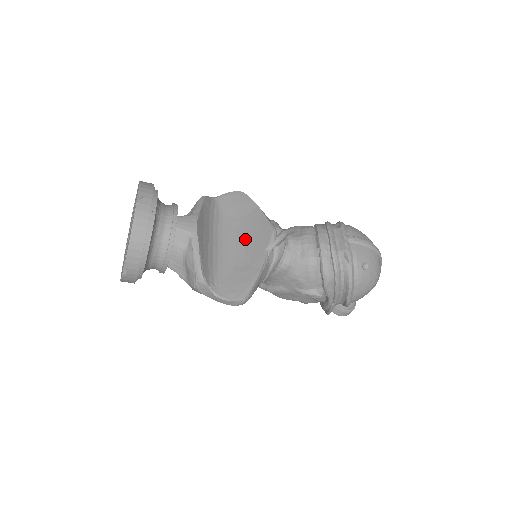
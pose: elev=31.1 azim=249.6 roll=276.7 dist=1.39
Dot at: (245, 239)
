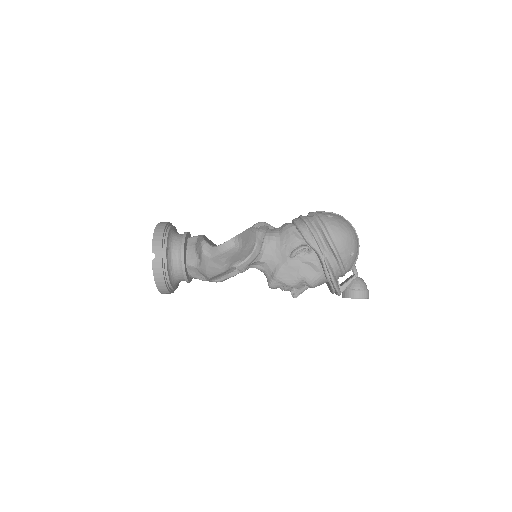
Dot at: occluded
